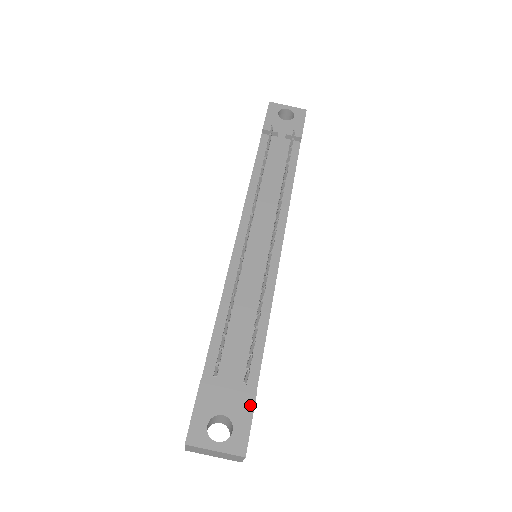
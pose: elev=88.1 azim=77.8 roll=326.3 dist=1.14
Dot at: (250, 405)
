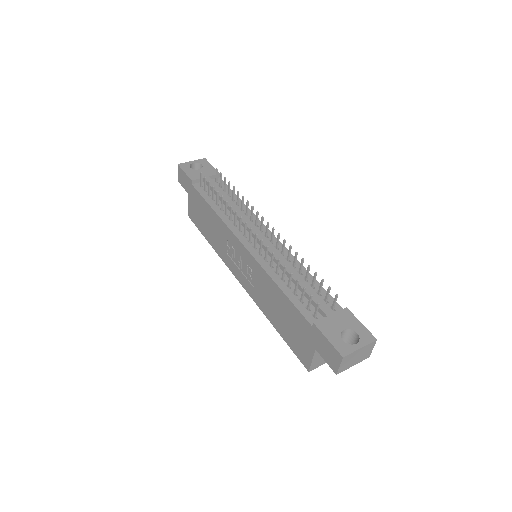
Dot at: (351, 316)
